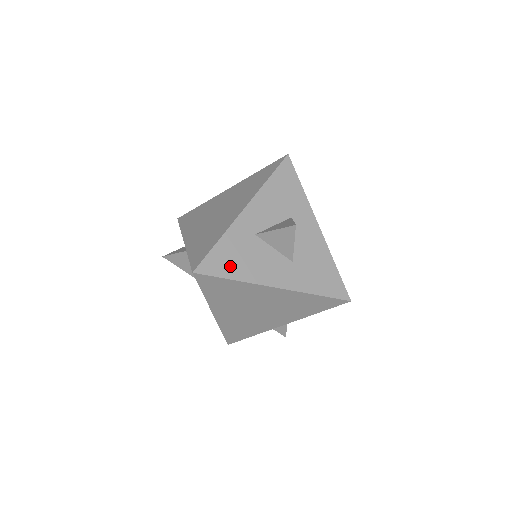
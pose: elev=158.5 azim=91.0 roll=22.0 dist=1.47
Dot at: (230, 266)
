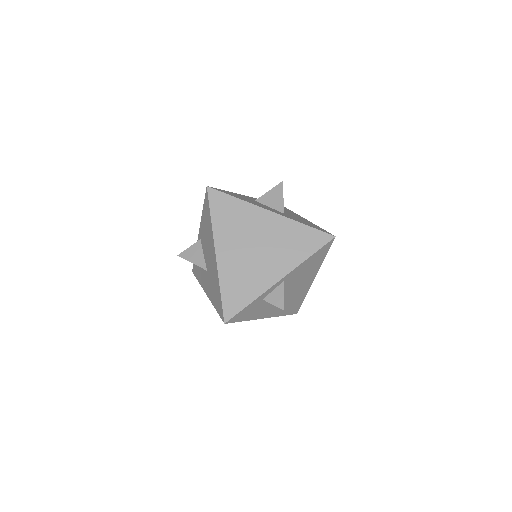
Dot at: (235, 196)
